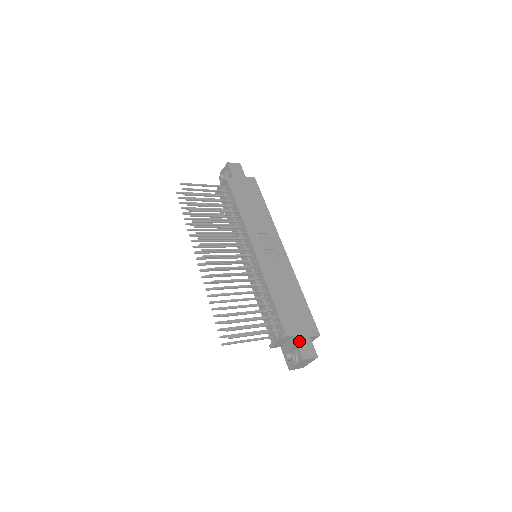
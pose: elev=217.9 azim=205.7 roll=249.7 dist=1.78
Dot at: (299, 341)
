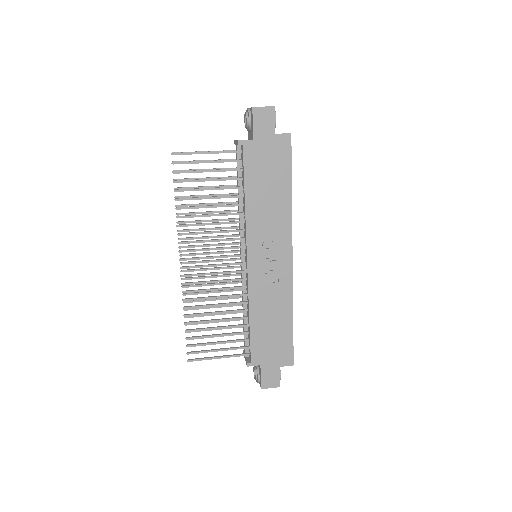
Dot at: (264, 371)
